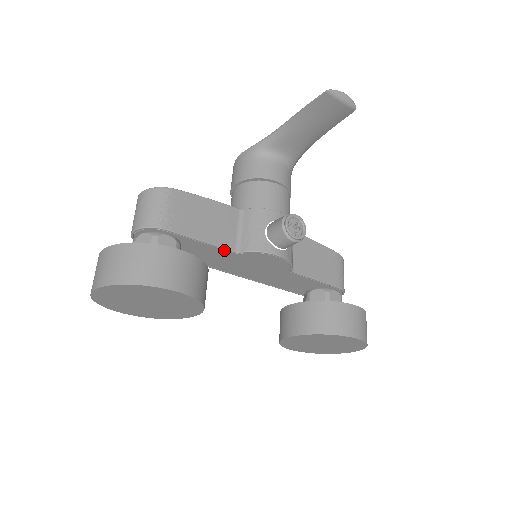
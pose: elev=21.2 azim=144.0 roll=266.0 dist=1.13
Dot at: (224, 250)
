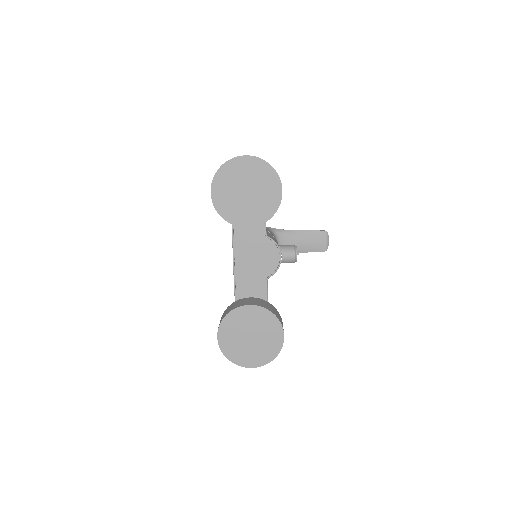
Dot at: (264, 227)
